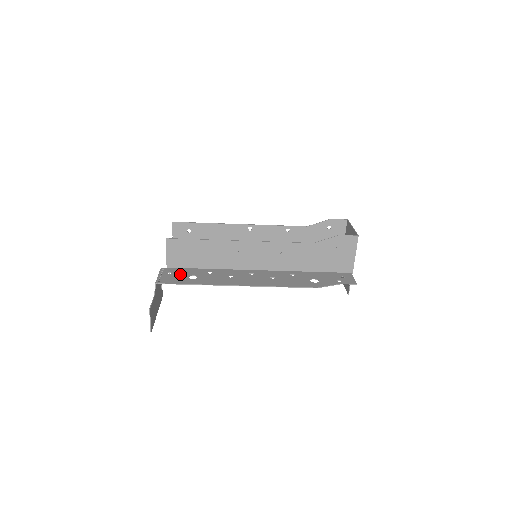
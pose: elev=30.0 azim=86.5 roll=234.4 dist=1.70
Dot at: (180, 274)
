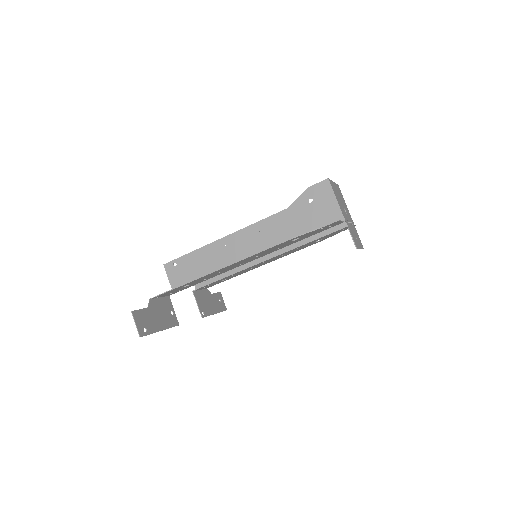
Dot at: (178, 289)
